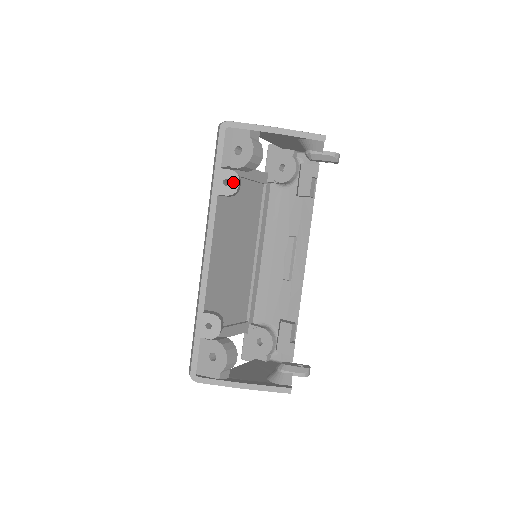
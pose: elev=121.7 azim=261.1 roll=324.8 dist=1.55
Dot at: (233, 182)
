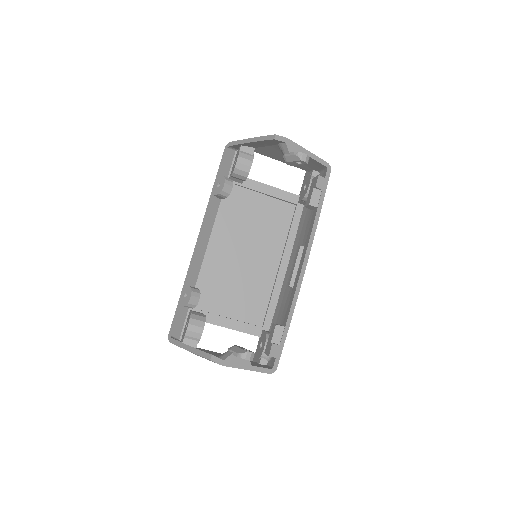
Dot at: (222, 184)
